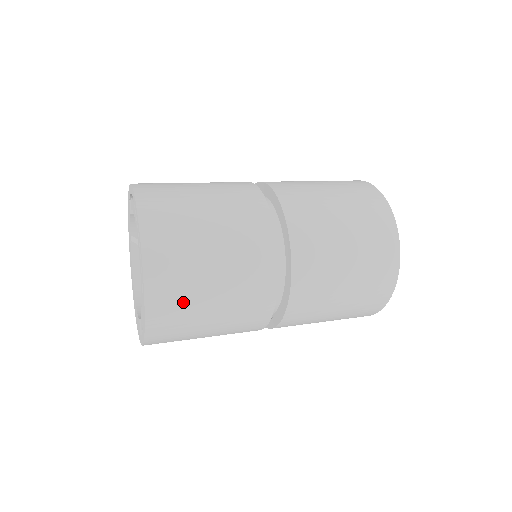
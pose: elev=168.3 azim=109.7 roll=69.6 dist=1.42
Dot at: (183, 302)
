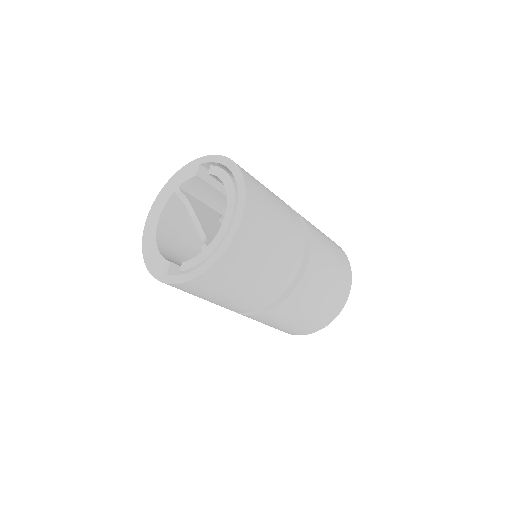
Dot at: (241, 266)
